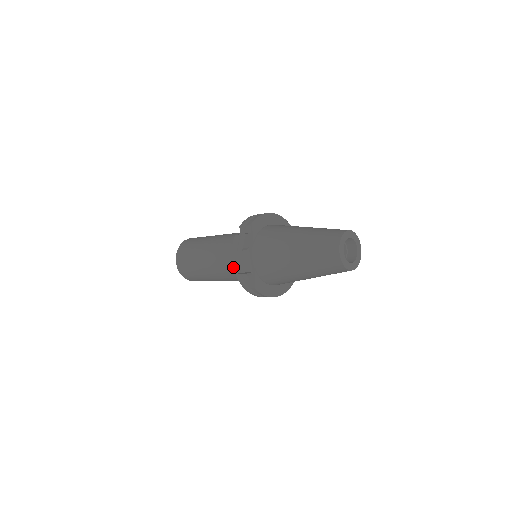
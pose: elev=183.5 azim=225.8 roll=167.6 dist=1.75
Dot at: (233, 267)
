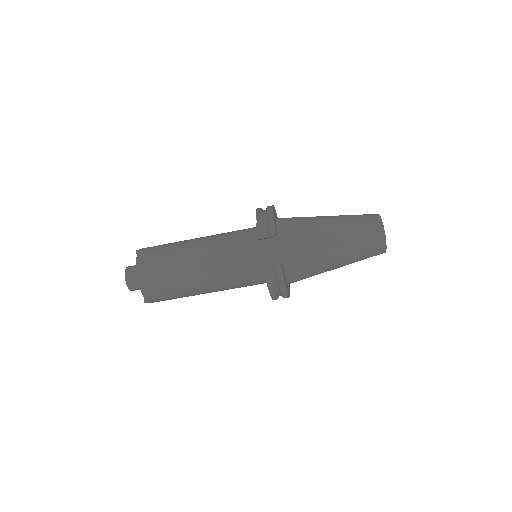
Dot at: (242, 265)
